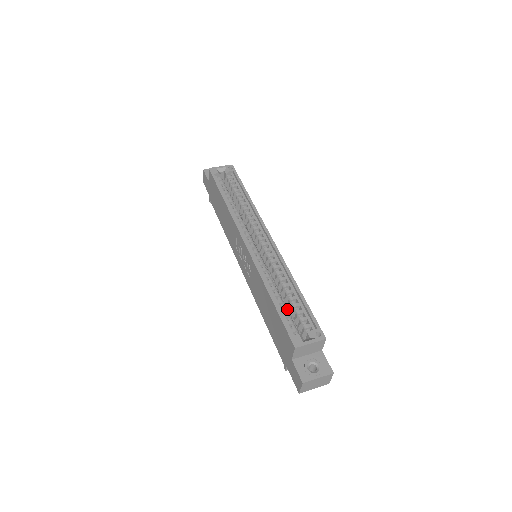
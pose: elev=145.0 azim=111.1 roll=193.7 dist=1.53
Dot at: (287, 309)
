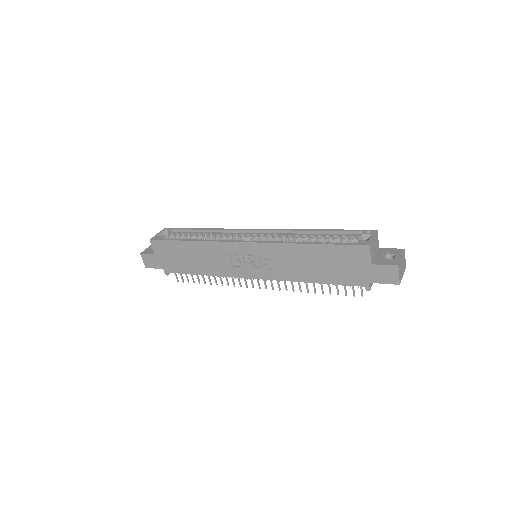
Dot at: occluded
